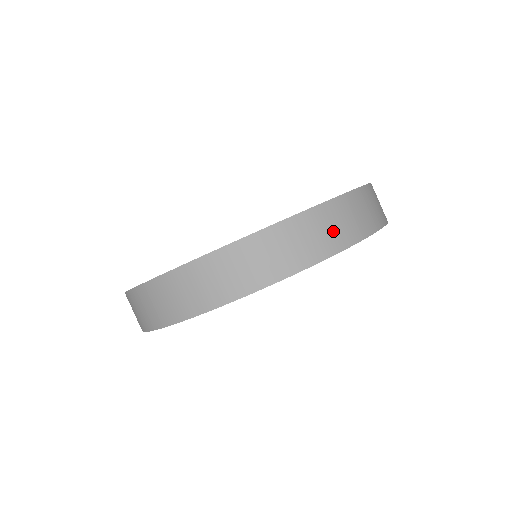
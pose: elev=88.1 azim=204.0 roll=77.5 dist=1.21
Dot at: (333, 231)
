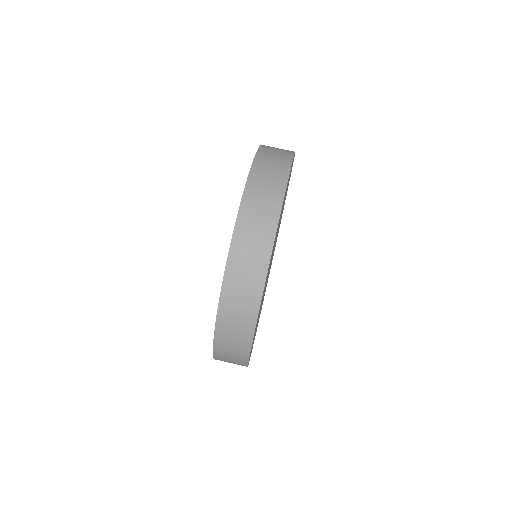
Dot at: (259, 225)
